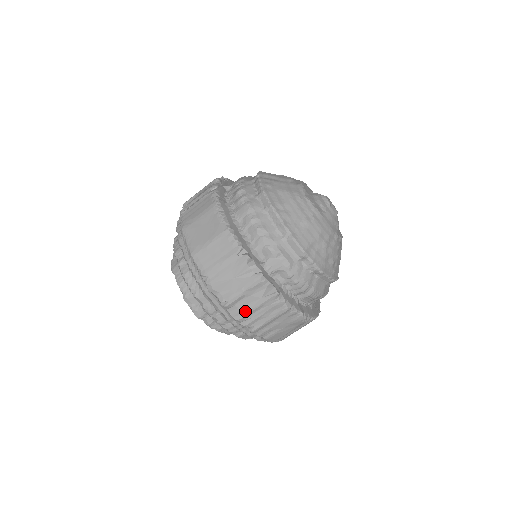
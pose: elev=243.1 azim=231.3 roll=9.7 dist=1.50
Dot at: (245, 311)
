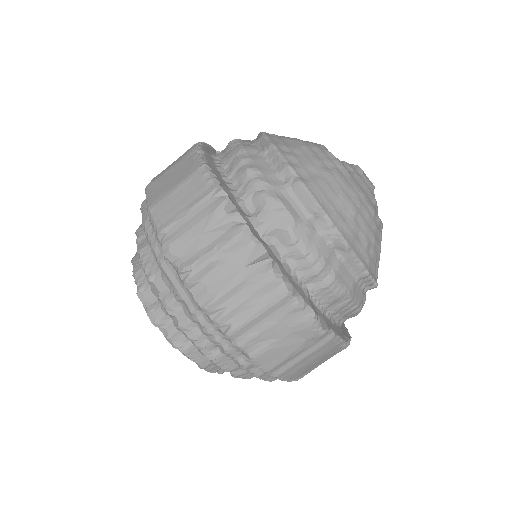
Dot at: (217, 291)
